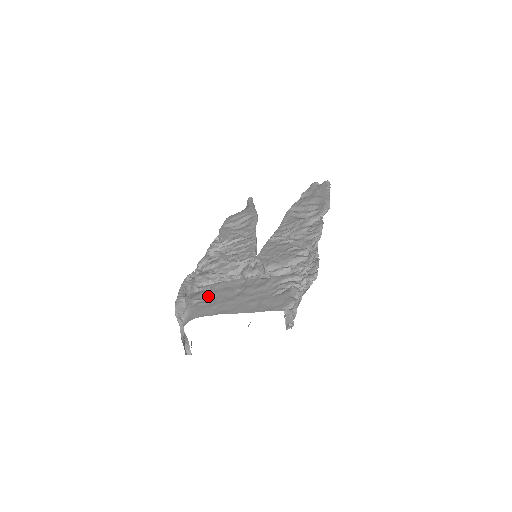
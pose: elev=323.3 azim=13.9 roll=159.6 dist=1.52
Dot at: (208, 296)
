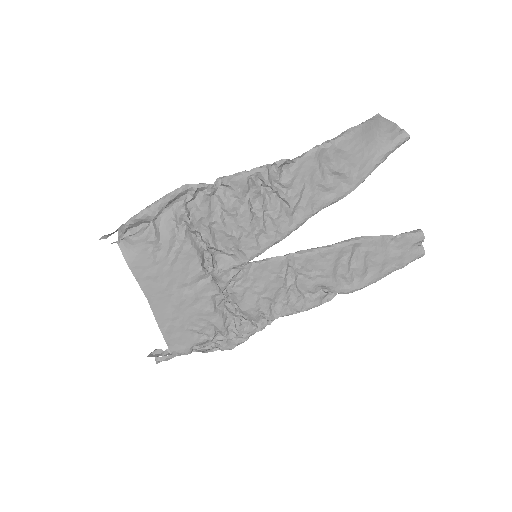
Dot at: (166, 254)
